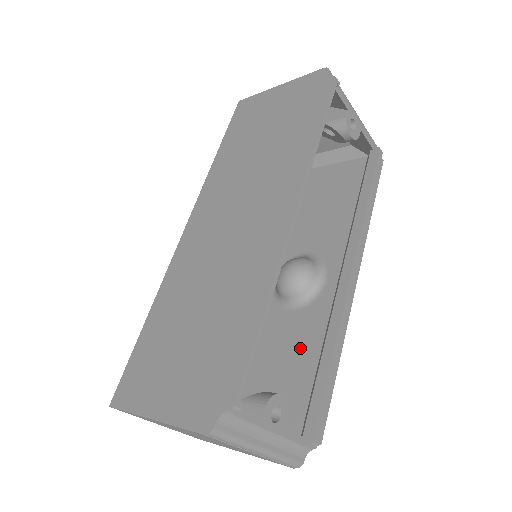
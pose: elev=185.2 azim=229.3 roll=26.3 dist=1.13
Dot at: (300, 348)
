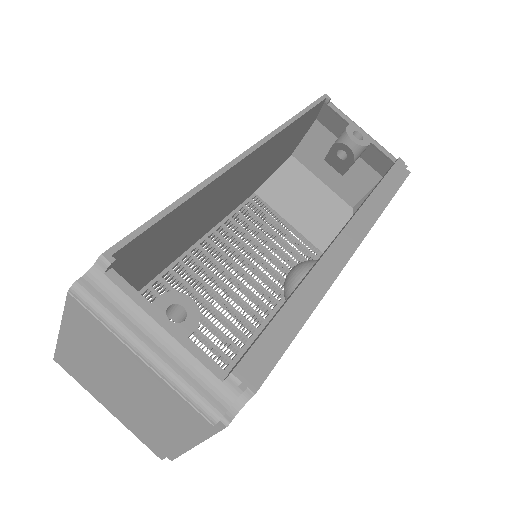
Dot at: occluded
